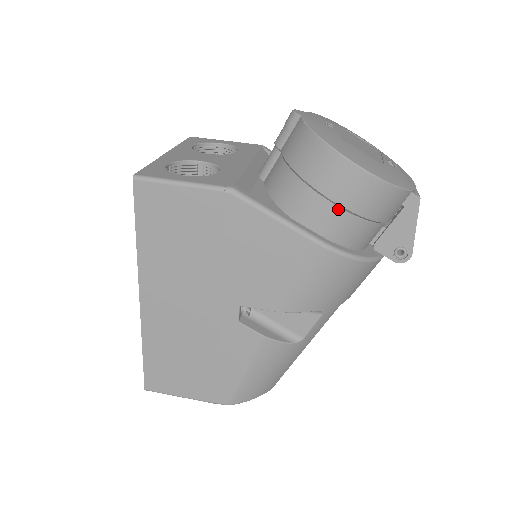
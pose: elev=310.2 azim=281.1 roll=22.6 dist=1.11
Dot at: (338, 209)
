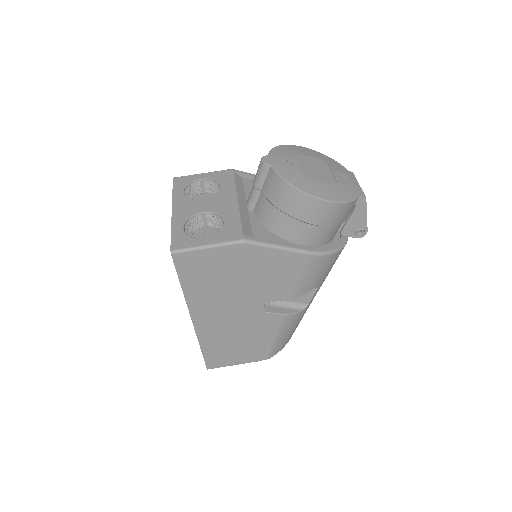
Dot at: (316, 227)
